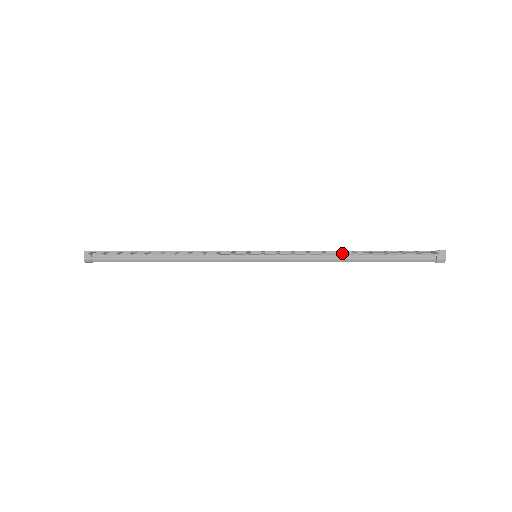
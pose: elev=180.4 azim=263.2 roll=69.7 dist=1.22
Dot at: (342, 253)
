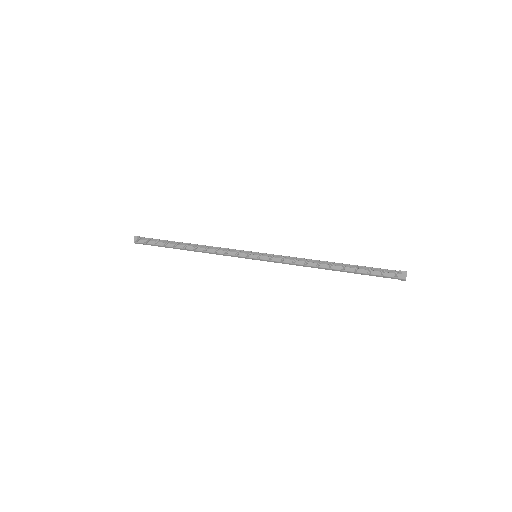
Dot at: (322, 263)
